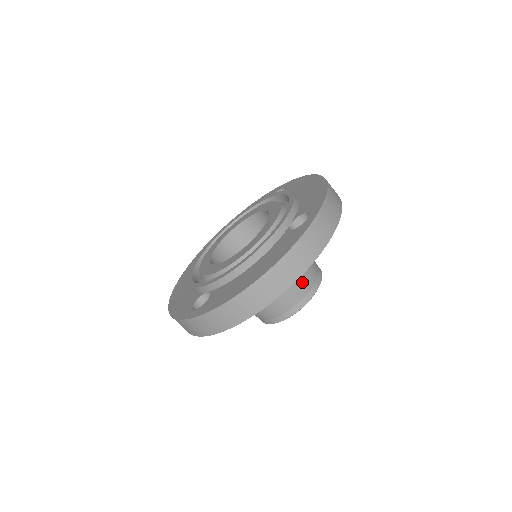
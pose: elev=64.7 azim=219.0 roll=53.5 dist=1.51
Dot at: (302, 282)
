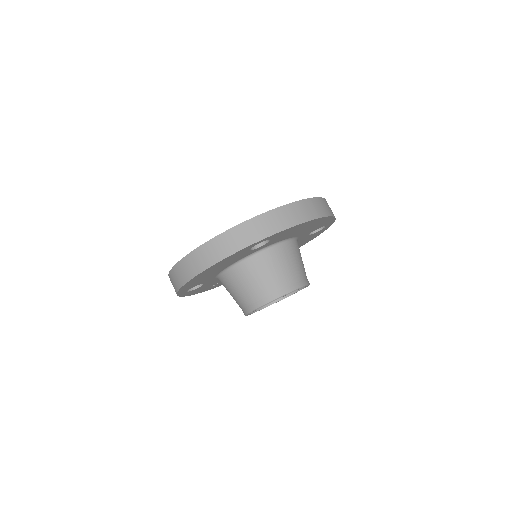
Dot at: occluded
